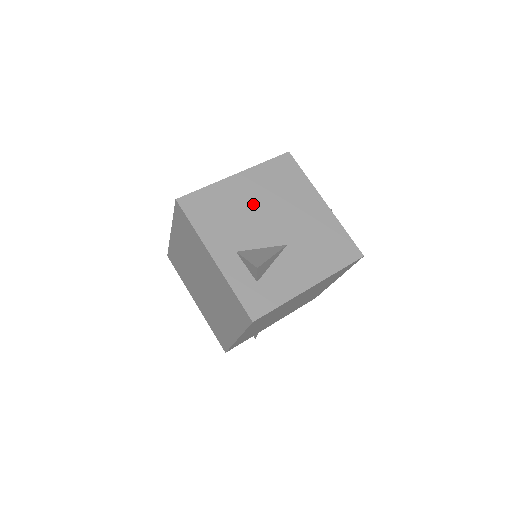
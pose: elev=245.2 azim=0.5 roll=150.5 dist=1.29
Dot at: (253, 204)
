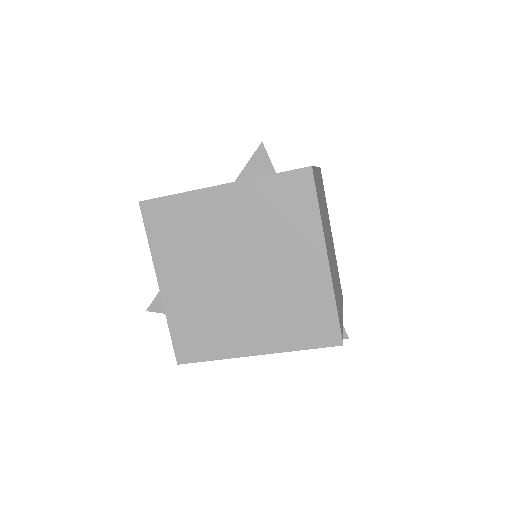
Dot at: occluded
